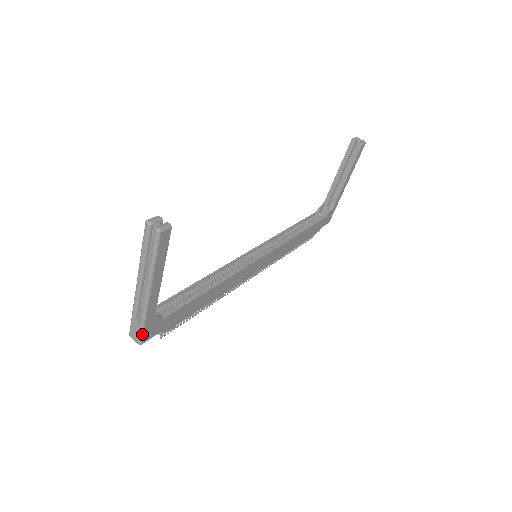
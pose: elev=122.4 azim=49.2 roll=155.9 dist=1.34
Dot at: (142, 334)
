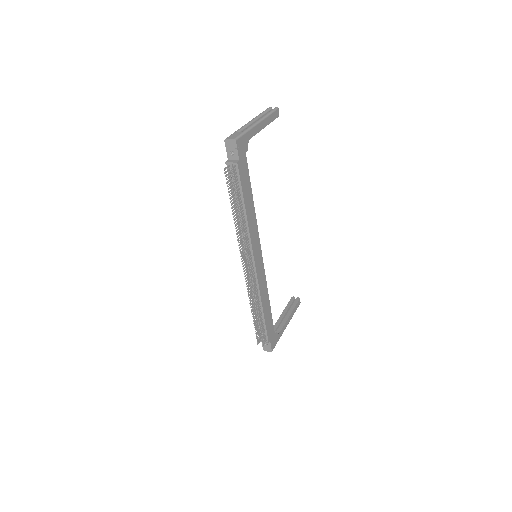
Dot at: (241, 136)
